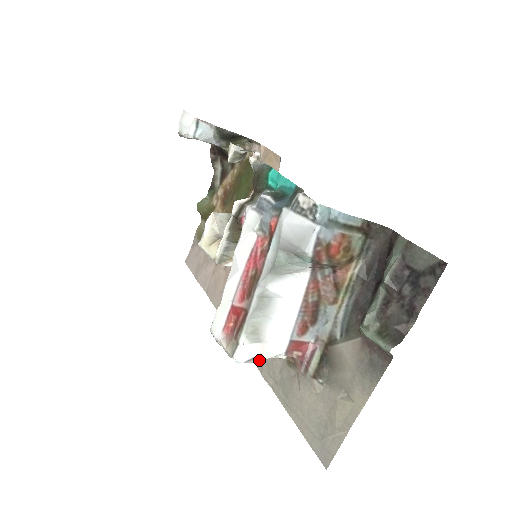
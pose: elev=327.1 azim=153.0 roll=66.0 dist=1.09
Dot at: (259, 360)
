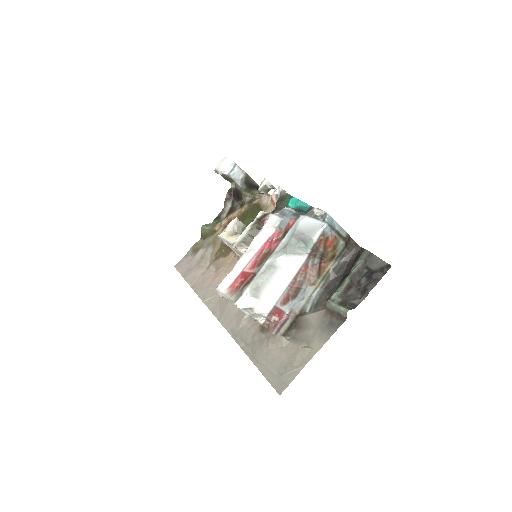
Dot at: (250, 312)
